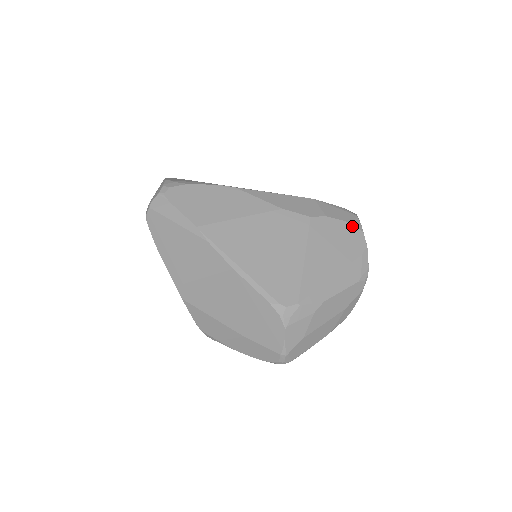
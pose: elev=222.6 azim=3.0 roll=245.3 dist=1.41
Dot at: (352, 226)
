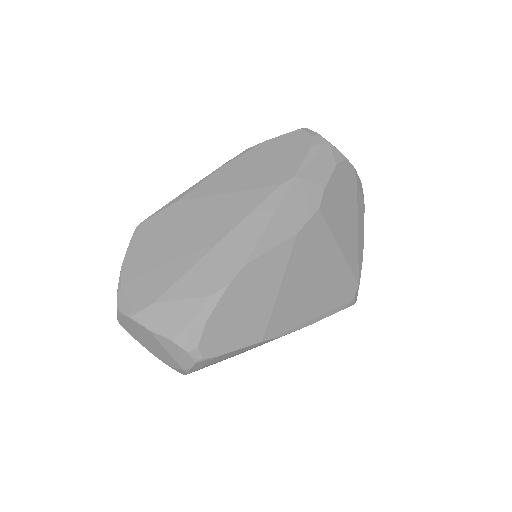
Dot at: (339, 166)
